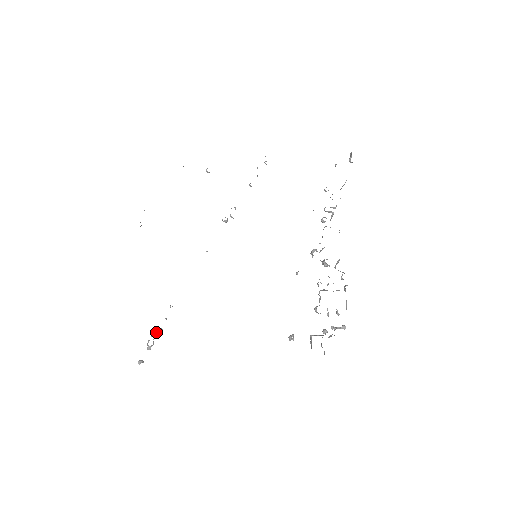
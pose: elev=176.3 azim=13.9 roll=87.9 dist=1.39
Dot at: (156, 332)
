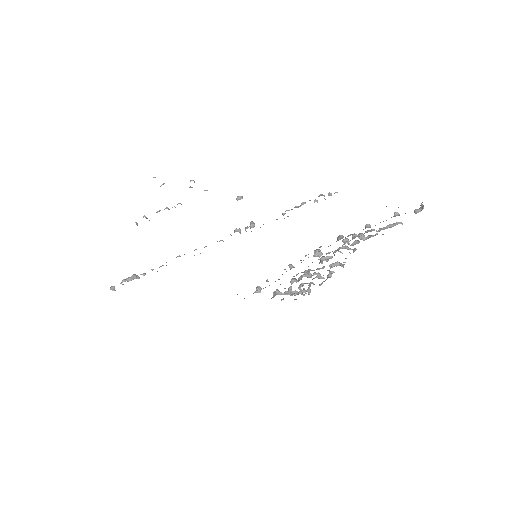
Dot at: (132, 279)
